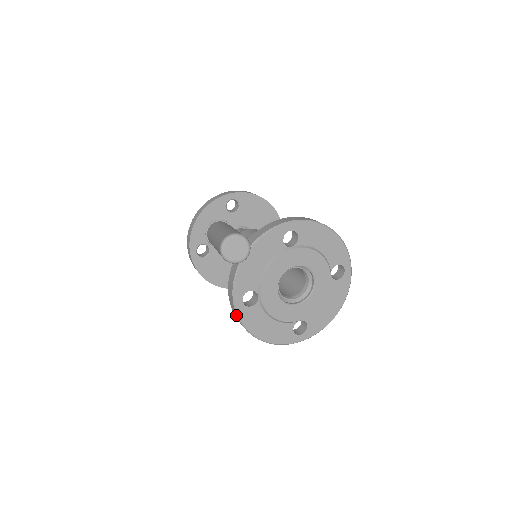
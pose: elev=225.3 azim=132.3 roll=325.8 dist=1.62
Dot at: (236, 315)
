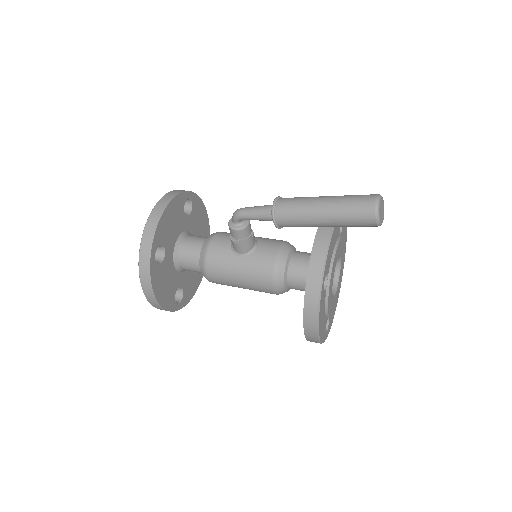
Dot at: (317, 300)
